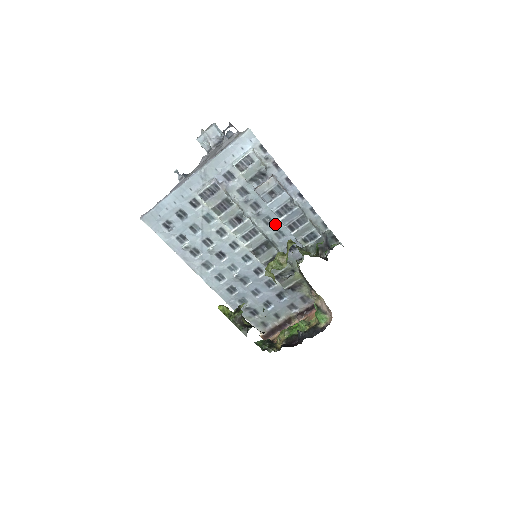
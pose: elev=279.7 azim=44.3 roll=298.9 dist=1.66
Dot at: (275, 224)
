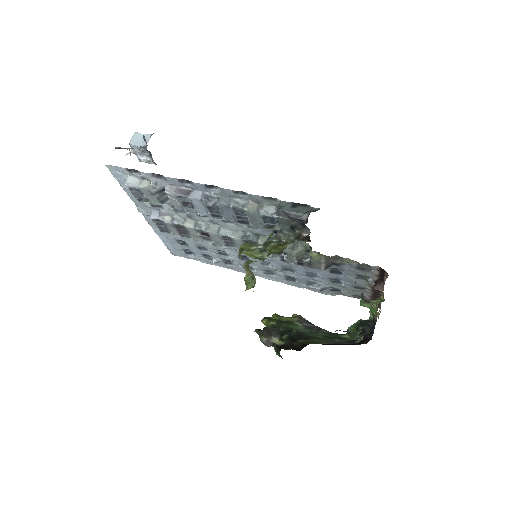
Dot at: occluded
